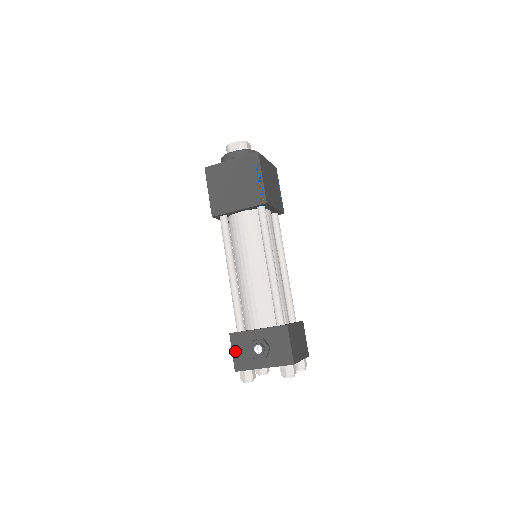
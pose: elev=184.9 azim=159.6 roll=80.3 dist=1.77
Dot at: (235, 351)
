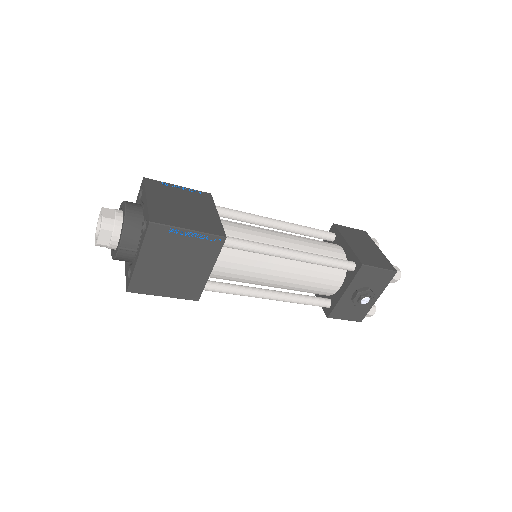
Dot at: (346, 317)
